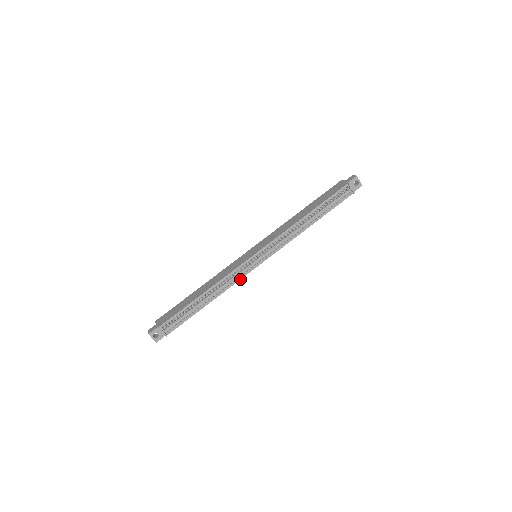
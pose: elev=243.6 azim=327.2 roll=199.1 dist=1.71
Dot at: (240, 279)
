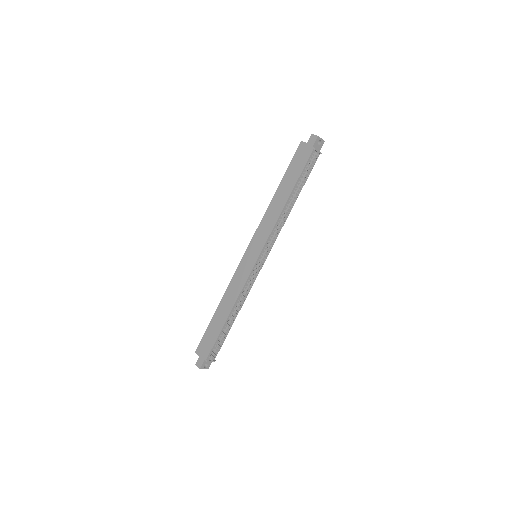
Dot at: occluded
